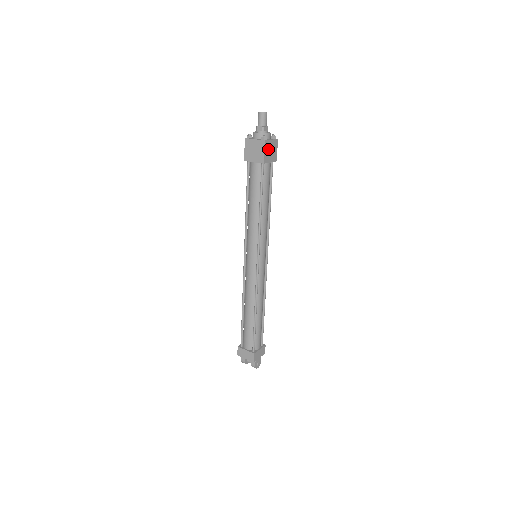
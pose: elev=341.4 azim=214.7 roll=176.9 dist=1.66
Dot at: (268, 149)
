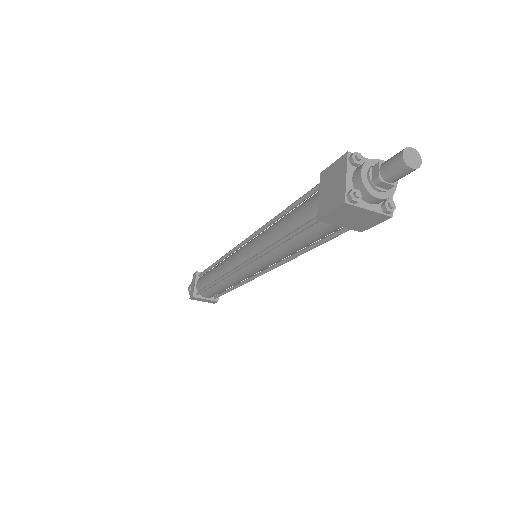
Dot at: occluded
